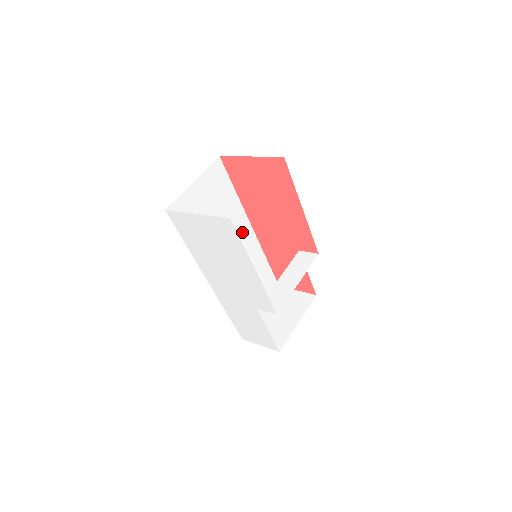
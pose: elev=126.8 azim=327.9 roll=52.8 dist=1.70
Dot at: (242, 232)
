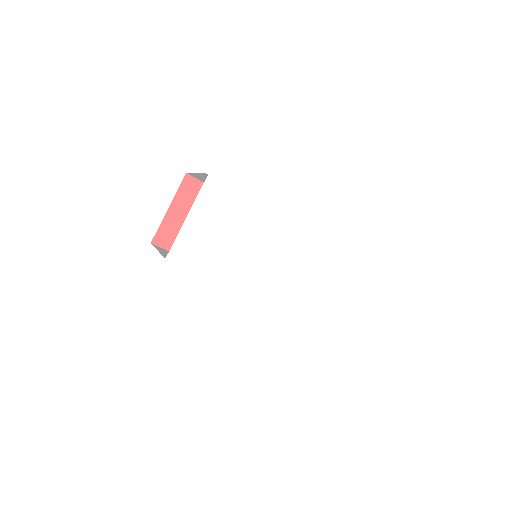
Dot at: occluded
